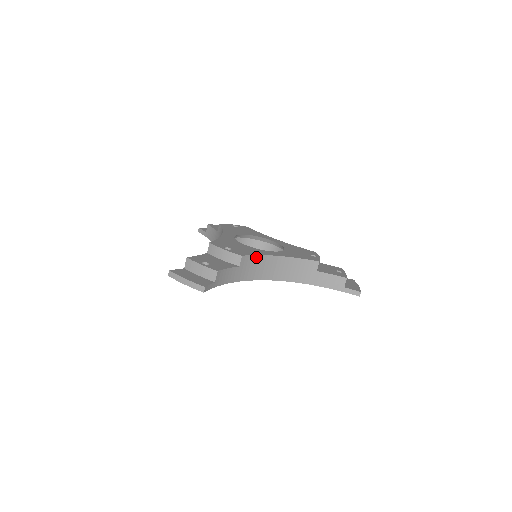
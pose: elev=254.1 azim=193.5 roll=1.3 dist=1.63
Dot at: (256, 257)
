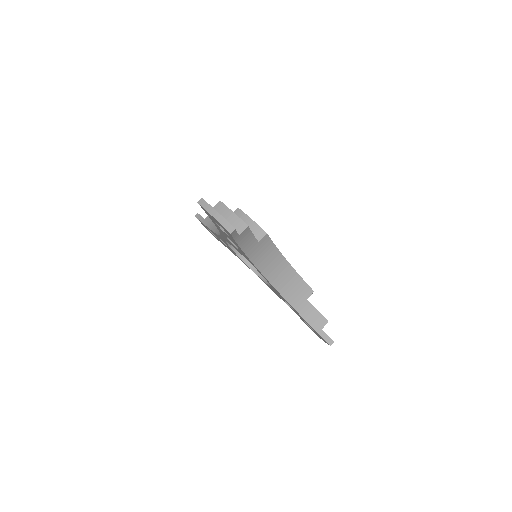
Dot at: (273, 246)
